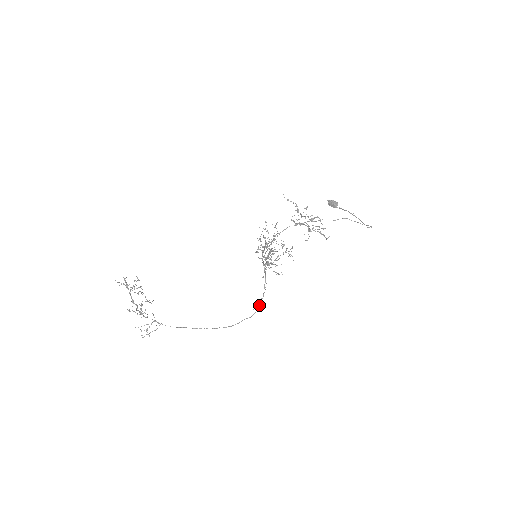
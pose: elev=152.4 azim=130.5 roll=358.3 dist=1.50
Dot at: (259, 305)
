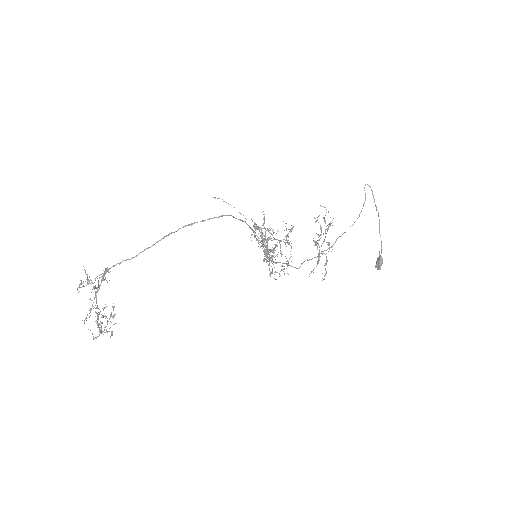
Dot at: (236, 218)
